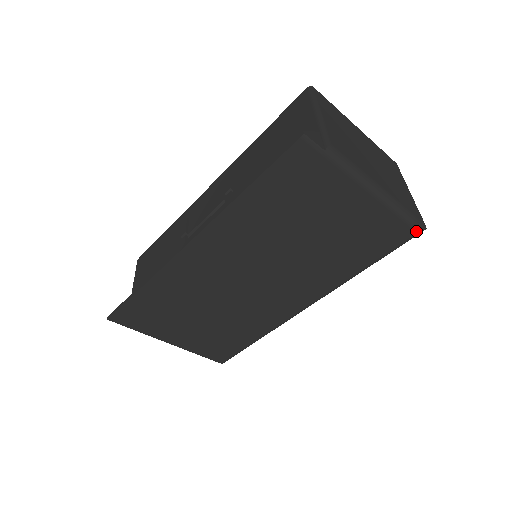
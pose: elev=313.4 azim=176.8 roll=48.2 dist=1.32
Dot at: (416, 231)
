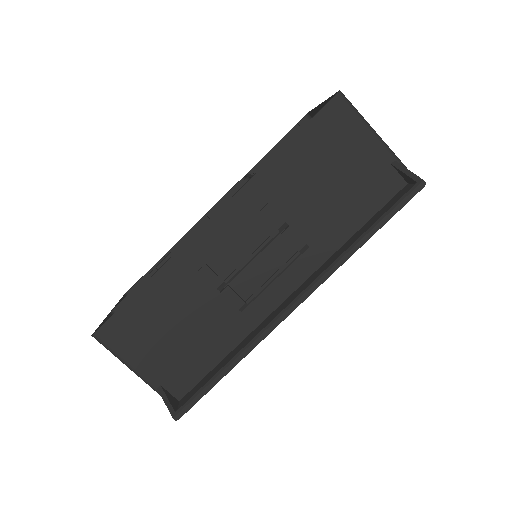
Dot at: occluded
